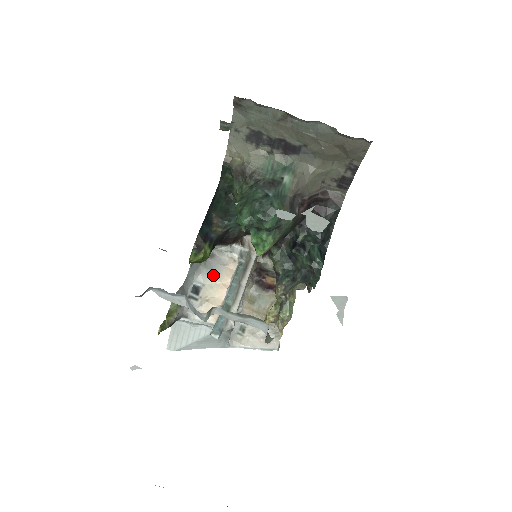
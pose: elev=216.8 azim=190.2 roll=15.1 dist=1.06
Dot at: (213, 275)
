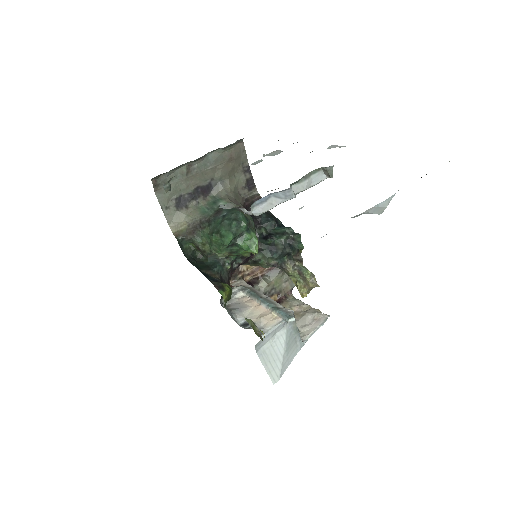
Dot at: (243, 310)
